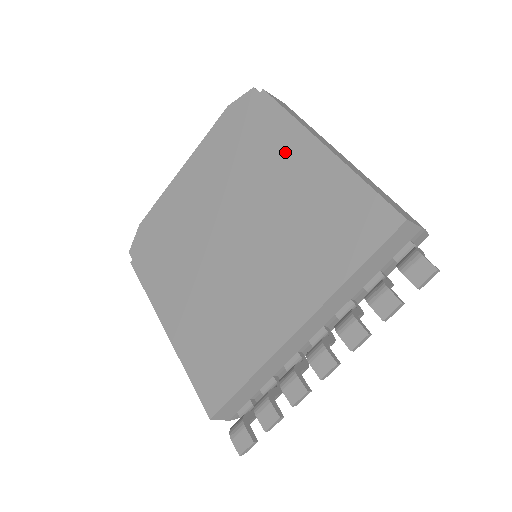
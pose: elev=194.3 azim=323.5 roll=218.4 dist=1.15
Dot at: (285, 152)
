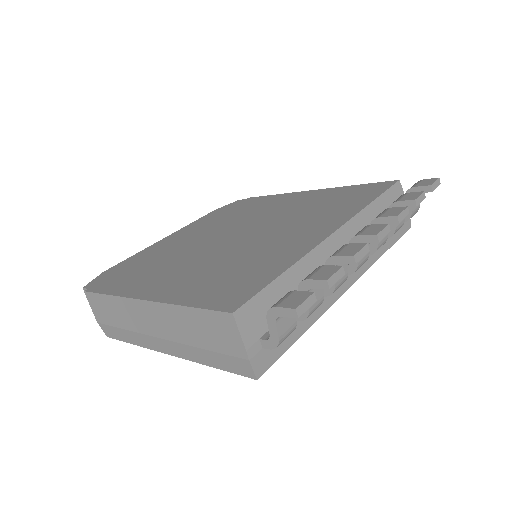
Dot at: (278, 201)
